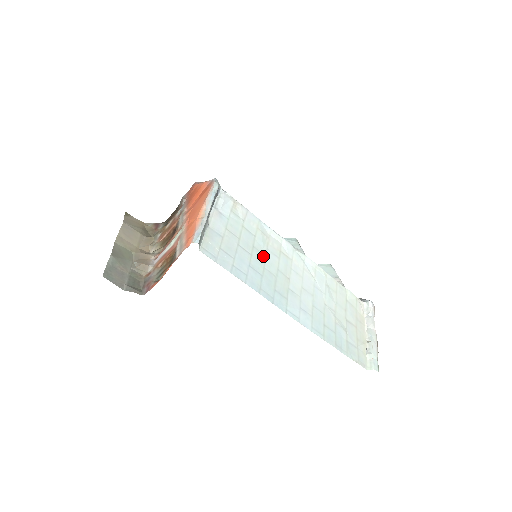
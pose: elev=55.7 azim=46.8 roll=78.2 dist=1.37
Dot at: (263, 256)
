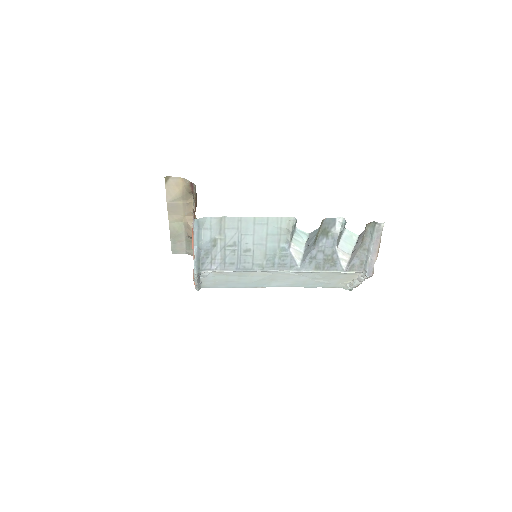
Dot at: (248, 279)
